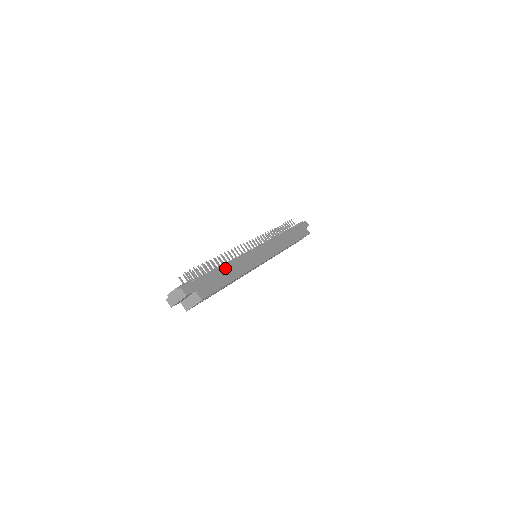
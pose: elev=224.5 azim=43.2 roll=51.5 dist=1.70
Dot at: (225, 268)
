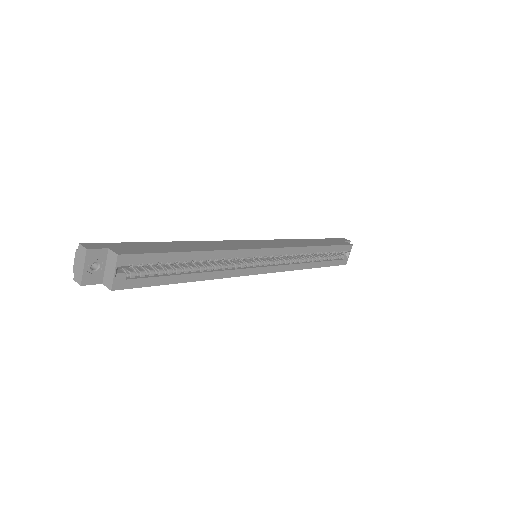
Dot at: (180, 243)
